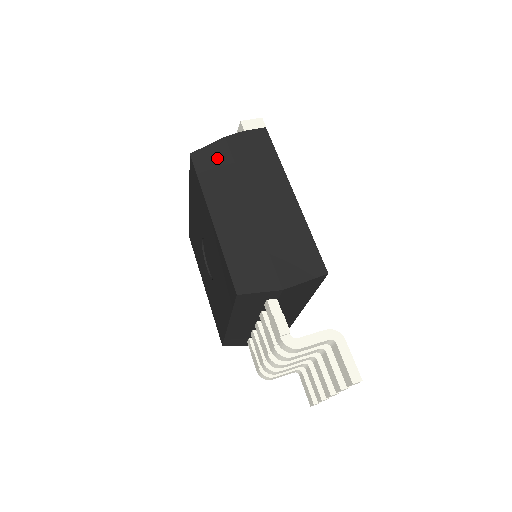
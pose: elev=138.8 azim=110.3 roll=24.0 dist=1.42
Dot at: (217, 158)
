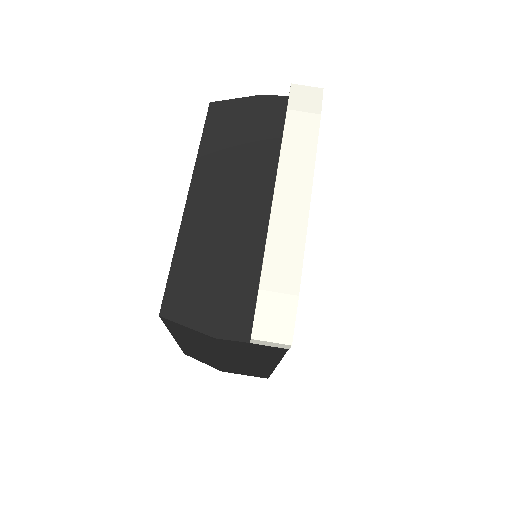
Dot at: (195, 336)
